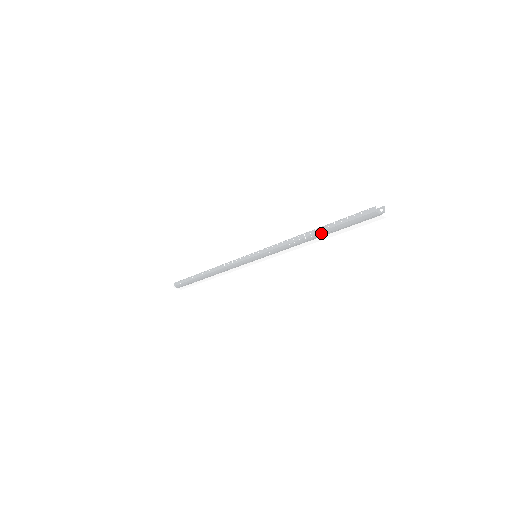
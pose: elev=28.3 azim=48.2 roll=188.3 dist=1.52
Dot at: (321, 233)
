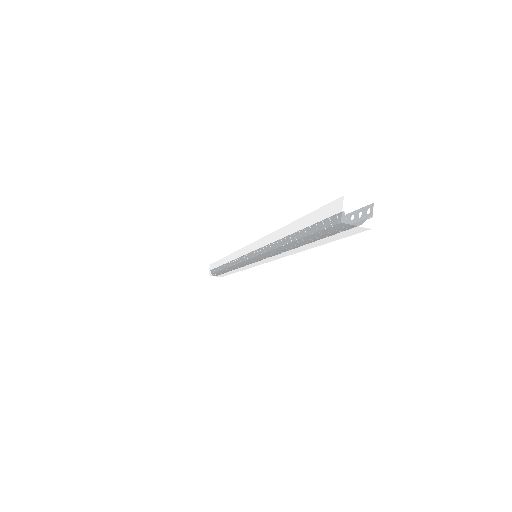
Dot at: (295, 243)
